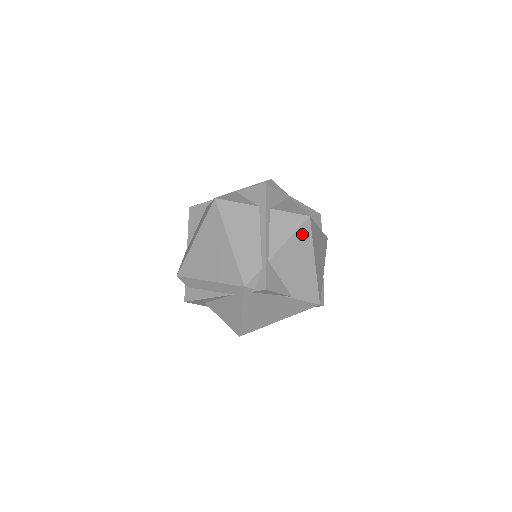
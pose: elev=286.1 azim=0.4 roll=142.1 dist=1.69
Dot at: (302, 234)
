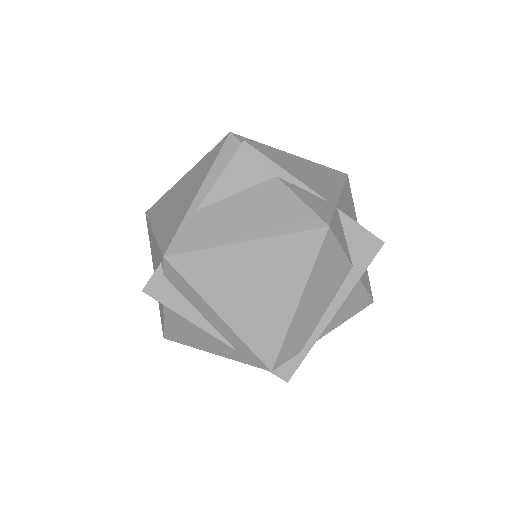
Dot at: occluded
